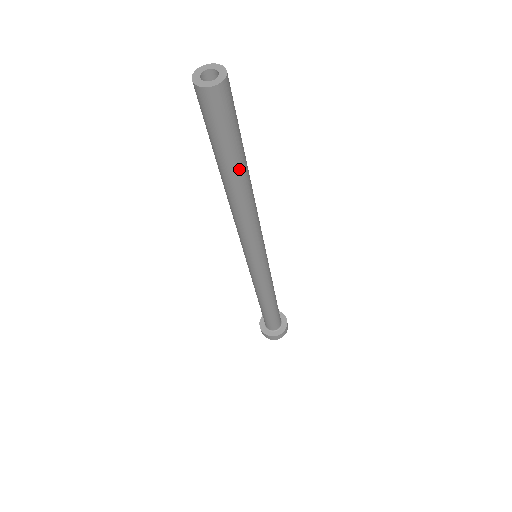
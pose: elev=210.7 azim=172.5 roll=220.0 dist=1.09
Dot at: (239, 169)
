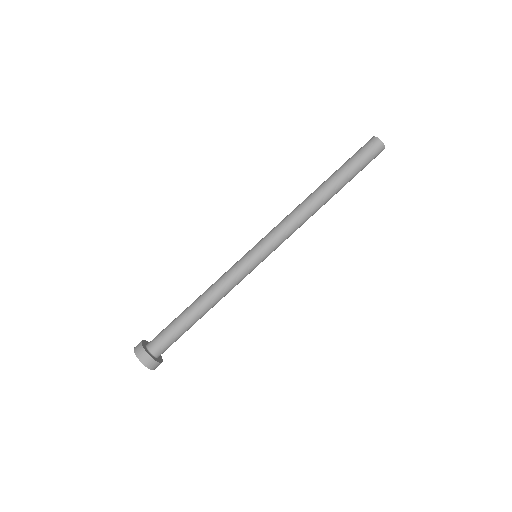
Dot at: occluded
